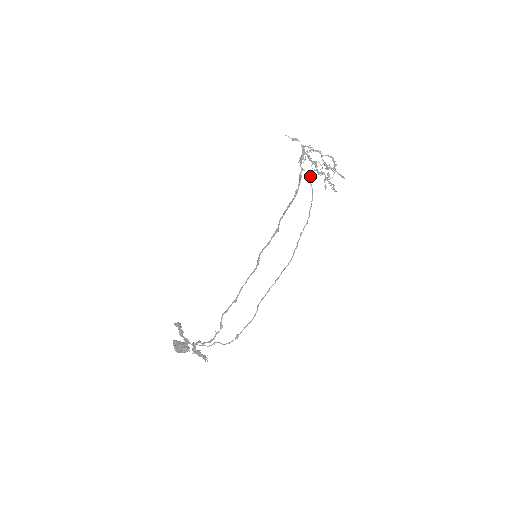
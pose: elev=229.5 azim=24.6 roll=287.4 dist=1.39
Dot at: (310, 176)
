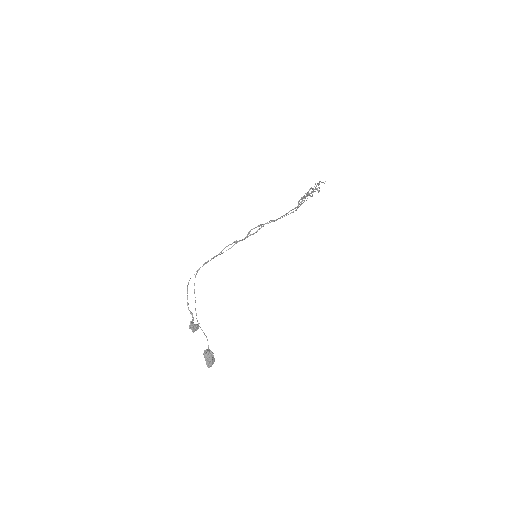
Dot at: (304, 201)
